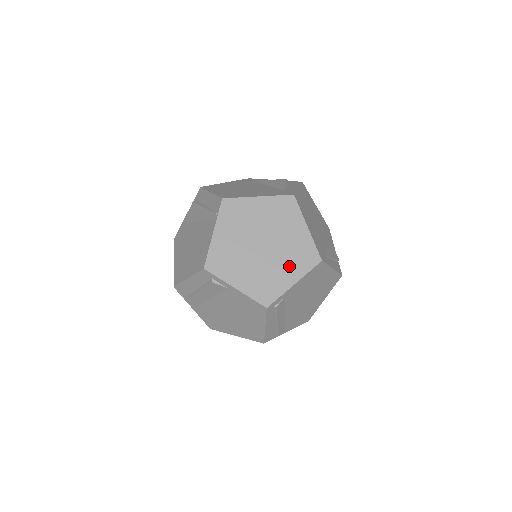
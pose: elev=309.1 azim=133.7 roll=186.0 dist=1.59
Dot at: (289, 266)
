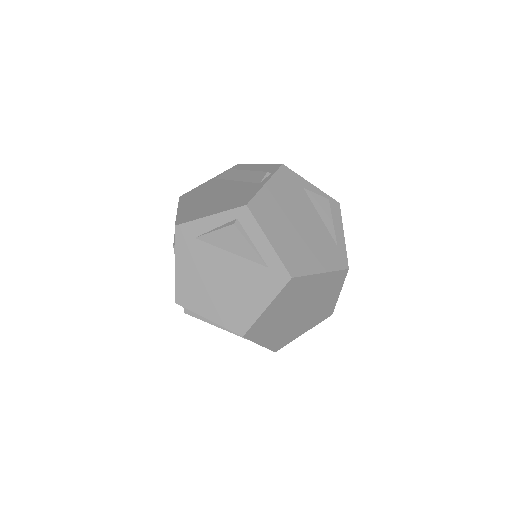
Dot at: (328, 295)
